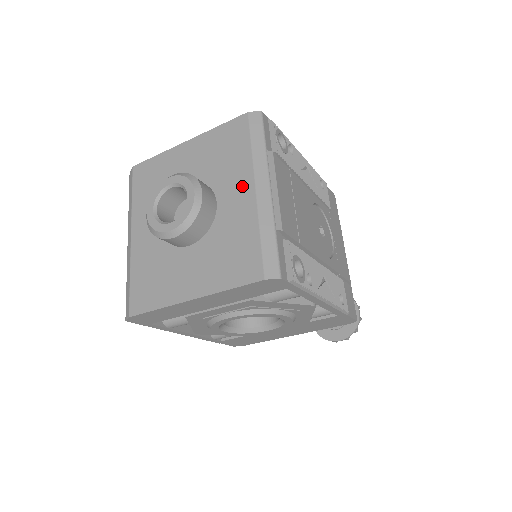
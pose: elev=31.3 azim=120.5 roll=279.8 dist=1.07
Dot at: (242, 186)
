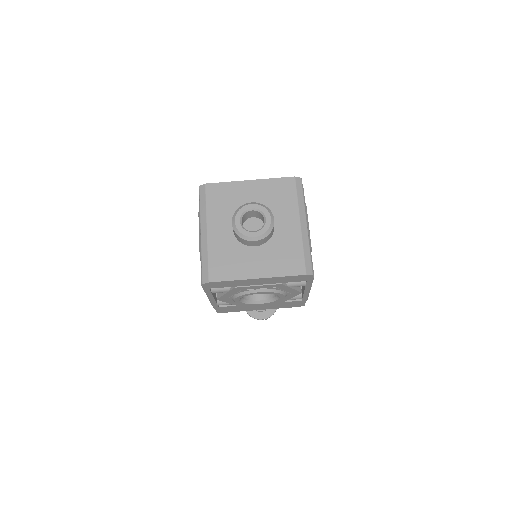
Dot at: (292, 220)
